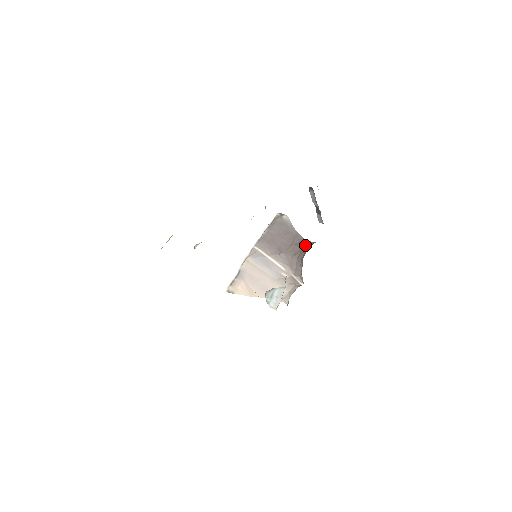
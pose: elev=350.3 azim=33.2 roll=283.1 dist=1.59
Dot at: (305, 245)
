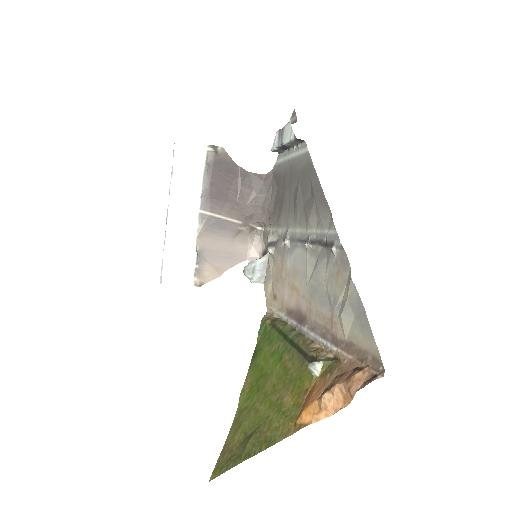
Dot at: (256, 183)
